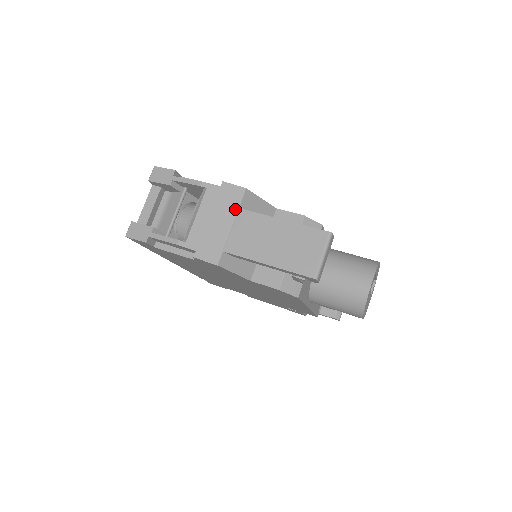
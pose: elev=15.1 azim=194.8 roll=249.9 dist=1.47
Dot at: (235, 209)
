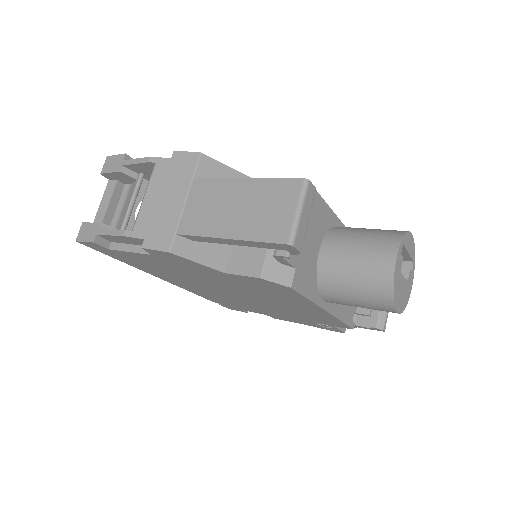
Dot at: (189, 180)
